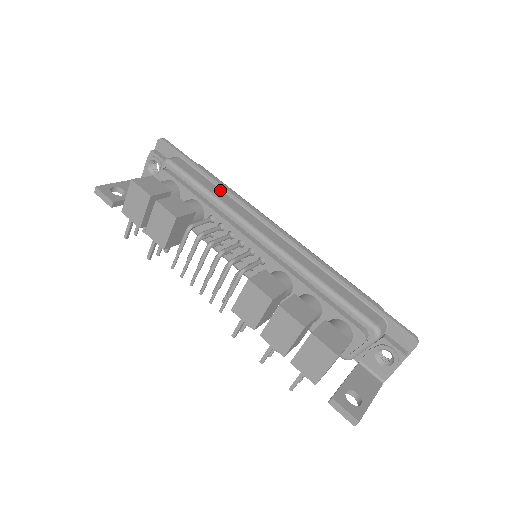
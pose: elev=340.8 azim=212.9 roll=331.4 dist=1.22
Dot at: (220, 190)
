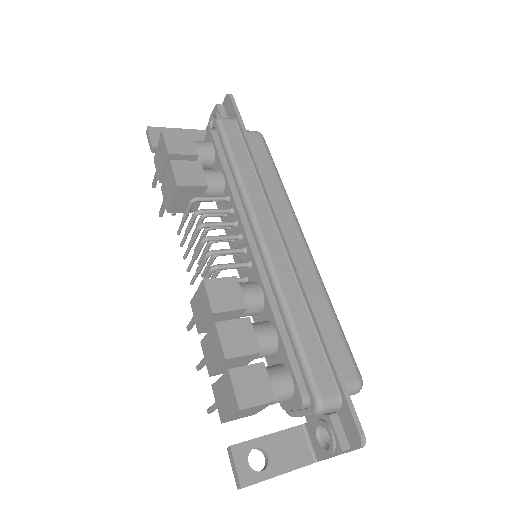
Dot at: (253, 170)
